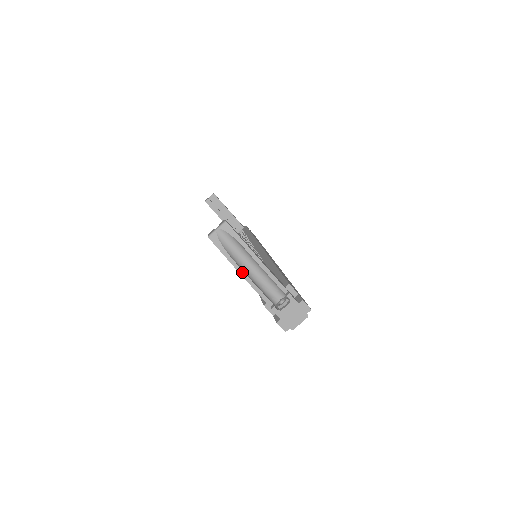
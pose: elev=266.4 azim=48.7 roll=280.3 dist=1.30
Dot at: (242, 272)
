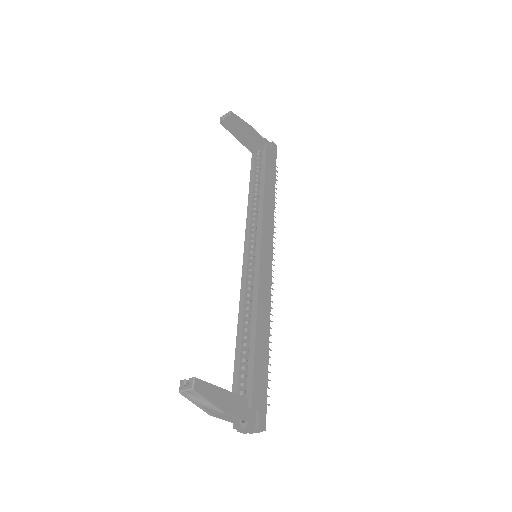
Dot at: (208, 413)
